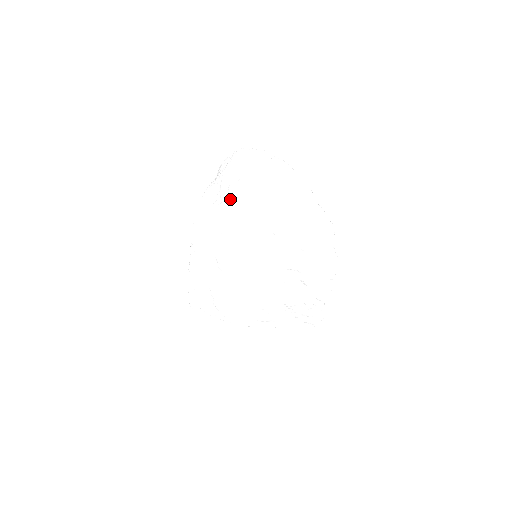
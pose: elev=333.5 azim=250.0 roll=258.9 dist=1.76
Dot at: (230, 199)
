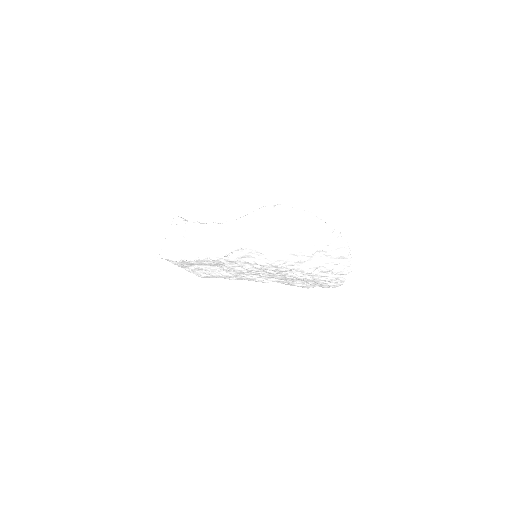
Dot at: (284, 260)
